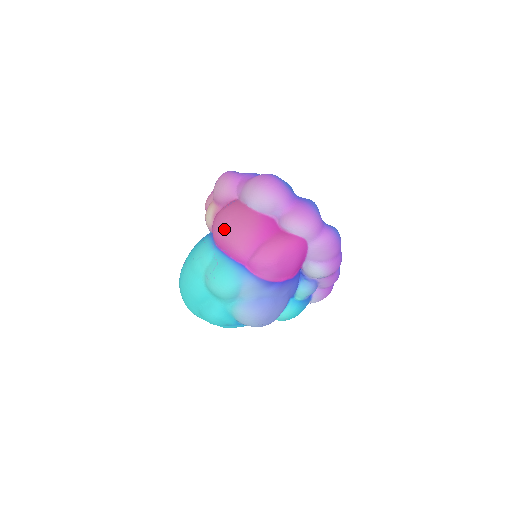
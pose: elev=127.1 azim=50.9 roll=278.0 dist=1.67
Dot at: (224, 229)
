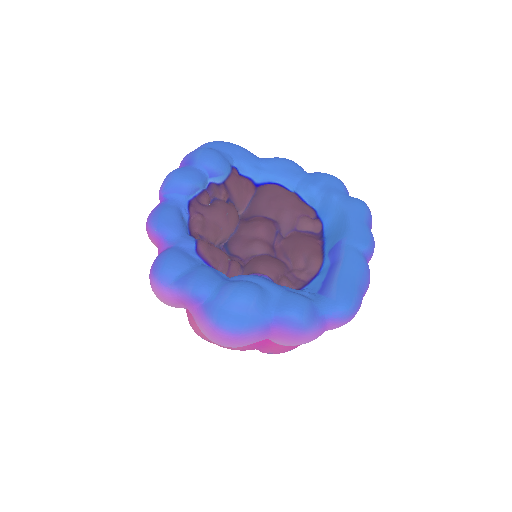
Dot at: occluded
